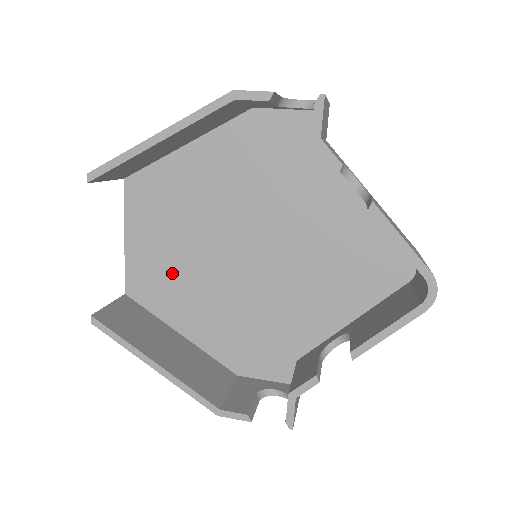
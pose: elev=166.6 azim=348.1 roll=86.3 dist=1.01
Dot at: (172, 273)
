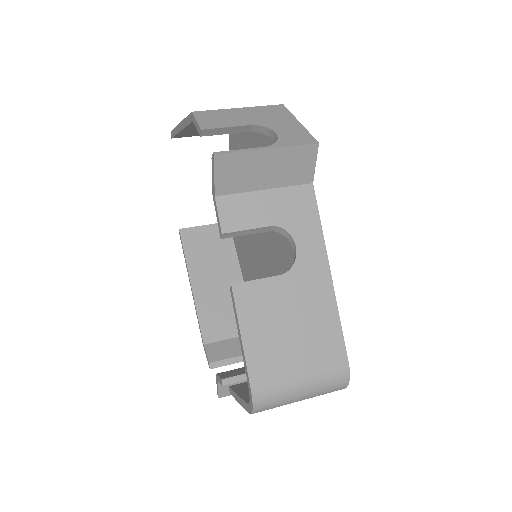
Dot at: occluded
